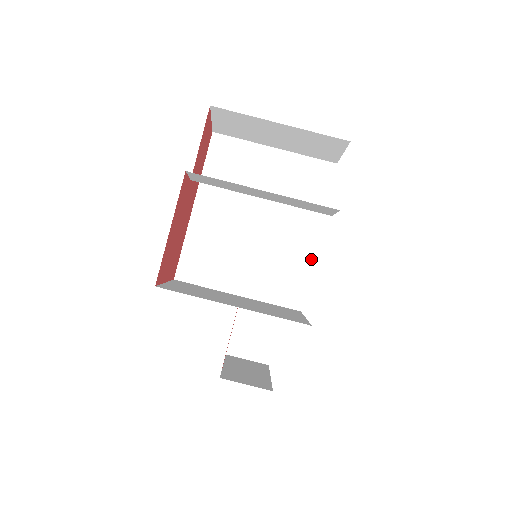
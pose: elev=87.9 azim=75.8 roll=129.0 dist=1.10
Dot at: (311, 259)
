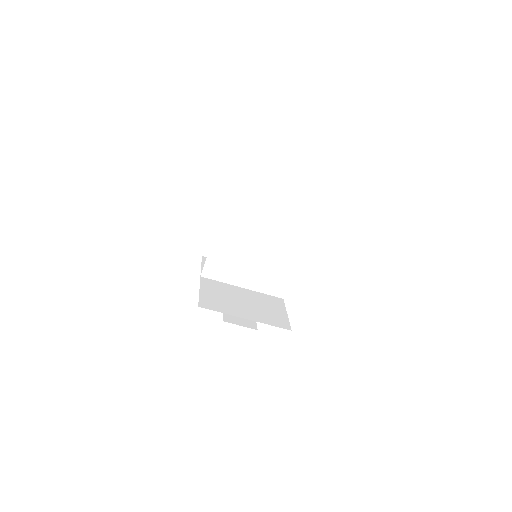
Dot at: (294, 267)
